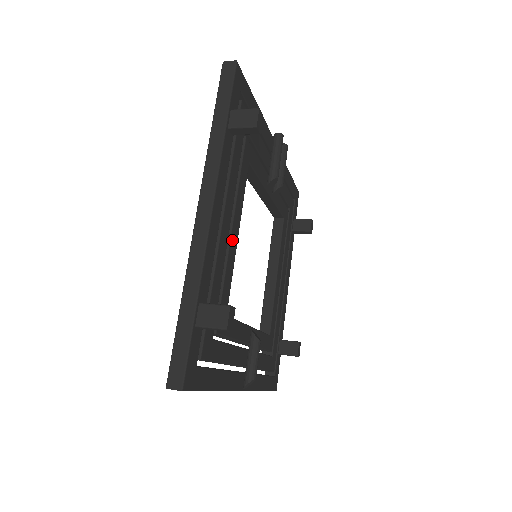
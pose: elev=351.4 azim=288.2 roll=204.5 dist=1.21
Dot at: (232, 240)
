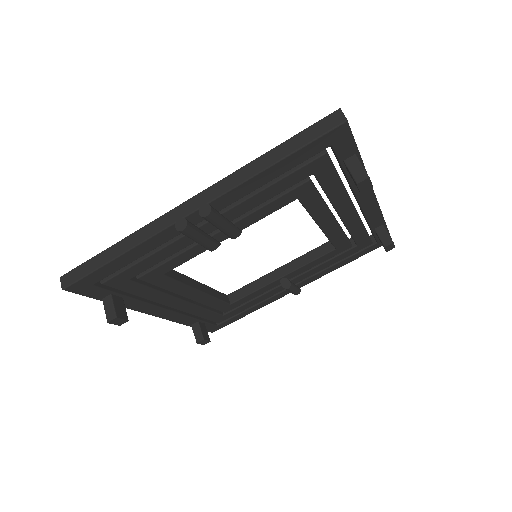
Dot at: (195, 298)
